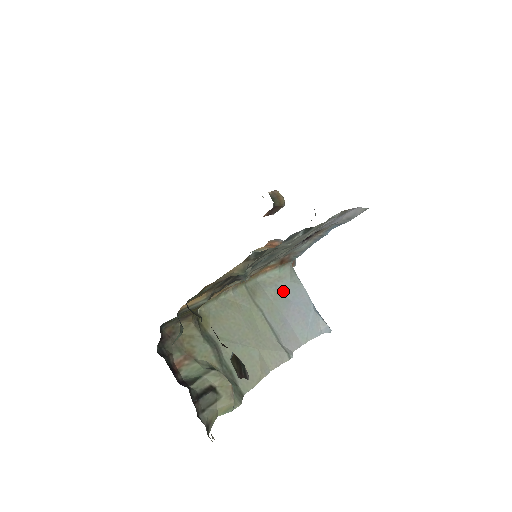
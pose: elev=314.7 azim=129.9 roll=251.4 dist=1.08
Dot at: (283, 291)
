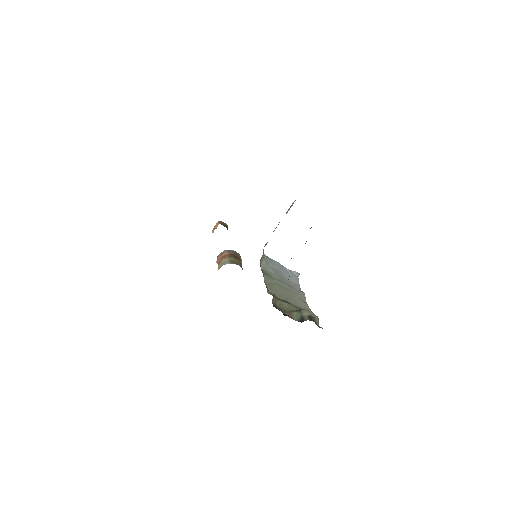
Dot at: (273, 267)
